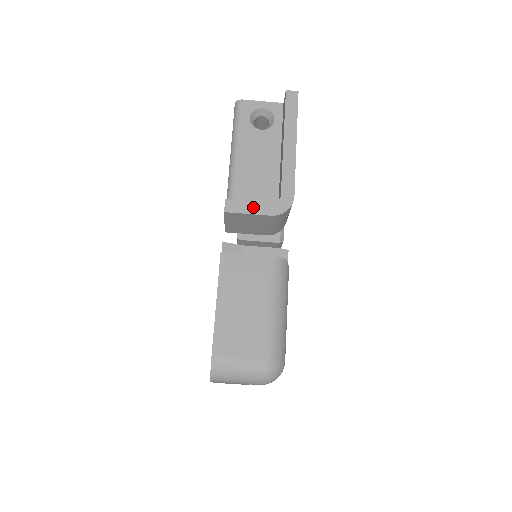
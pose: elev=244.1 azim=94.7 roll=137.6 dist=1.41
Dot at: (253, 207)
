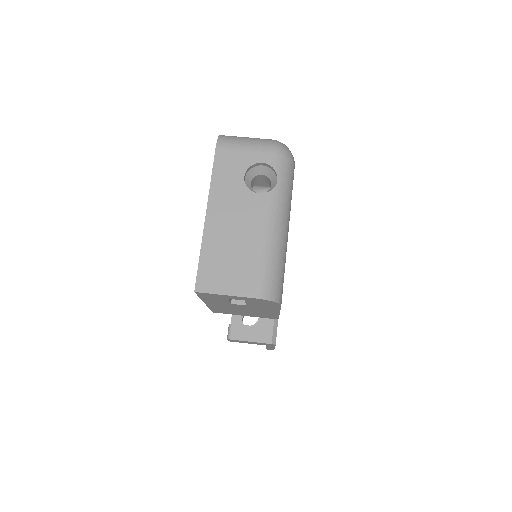
Dot at: occluded
